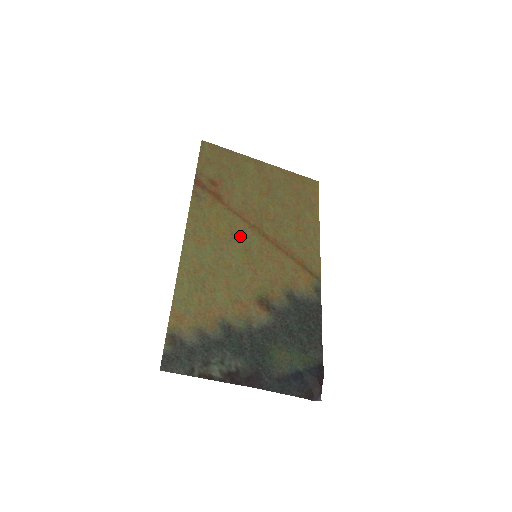
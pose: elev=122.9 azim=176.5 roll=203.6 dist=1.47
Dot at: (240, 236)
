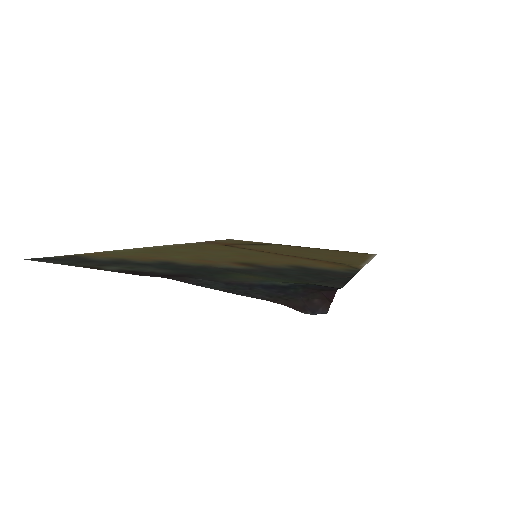
Dot at: (241, 251)
